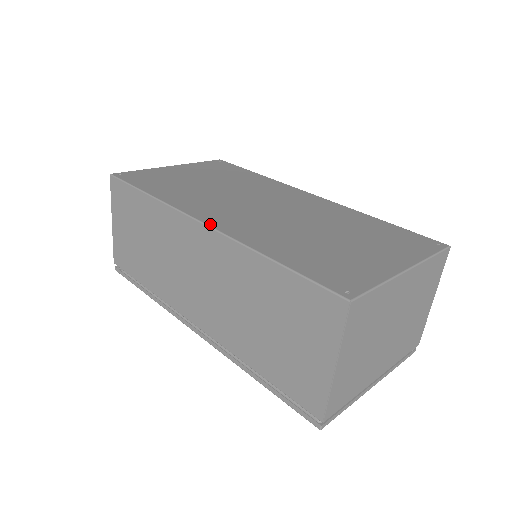
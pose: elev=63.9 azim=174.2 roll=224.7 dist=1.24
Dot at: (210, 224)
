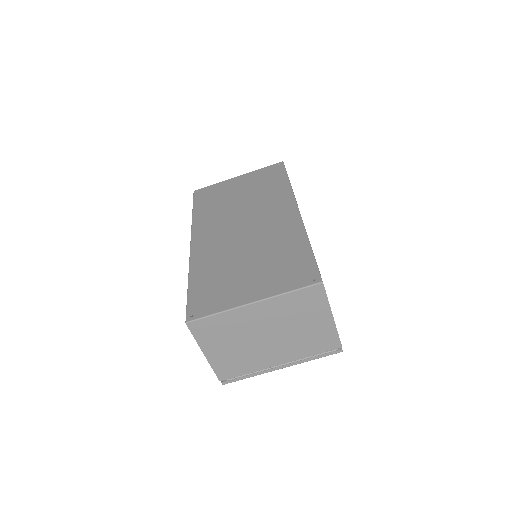
Dot at: (192, 246)
